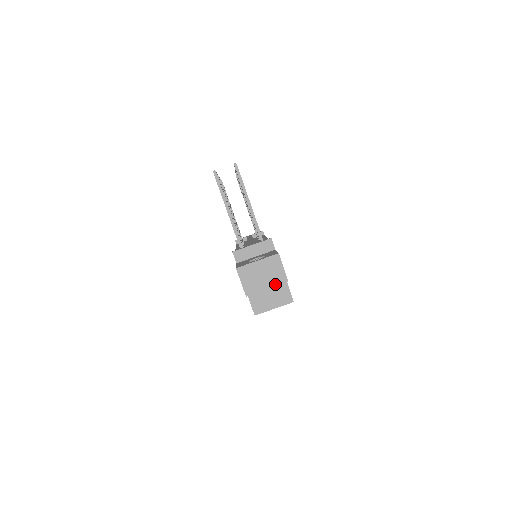
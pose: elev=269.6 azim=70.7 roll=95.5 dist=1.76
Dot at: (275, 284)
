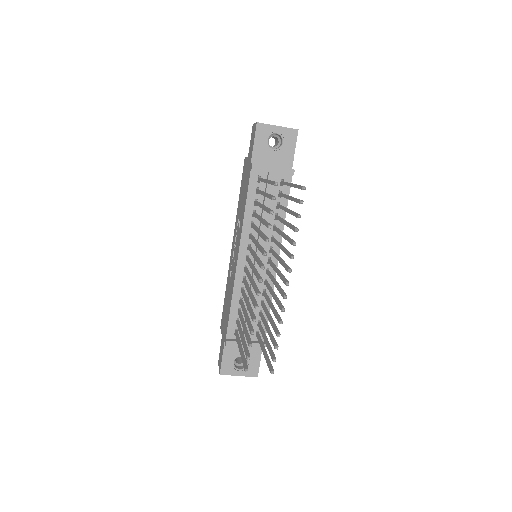
Dot at: occluded
